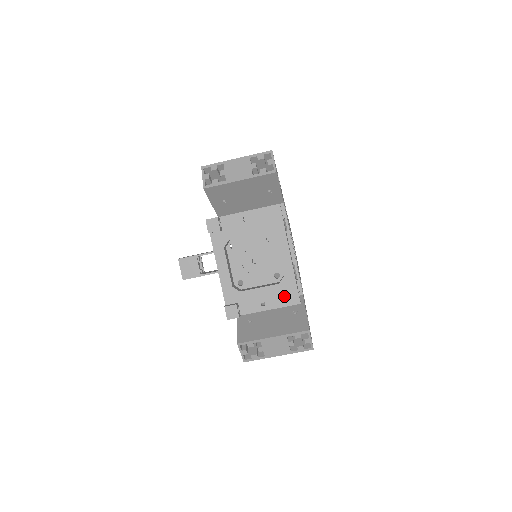
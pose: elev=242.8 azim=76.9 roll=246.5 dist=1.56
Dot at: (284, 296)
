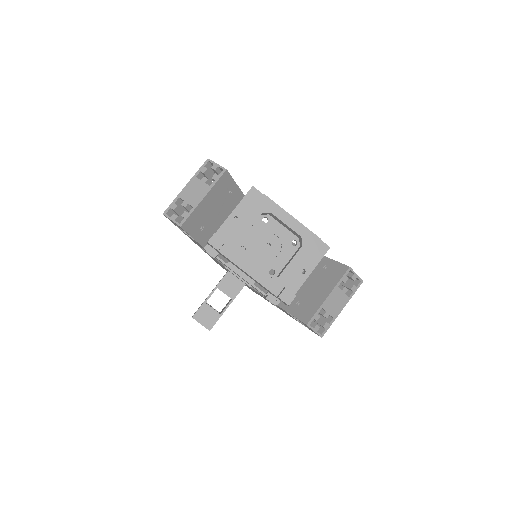
Dot at: (314, 252)
